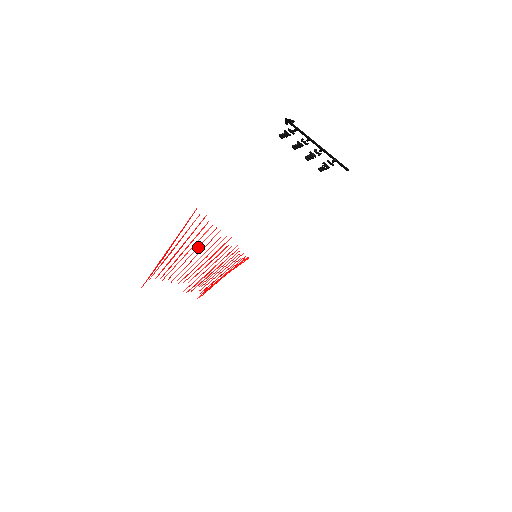
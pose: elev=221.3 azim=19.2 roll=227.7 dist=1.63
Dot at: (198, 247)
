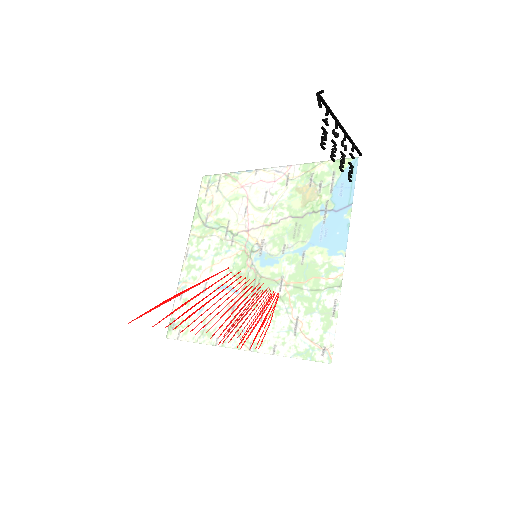
Dot at: occluded
